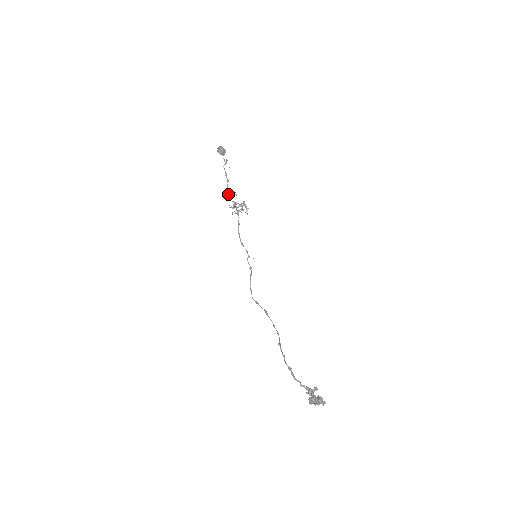
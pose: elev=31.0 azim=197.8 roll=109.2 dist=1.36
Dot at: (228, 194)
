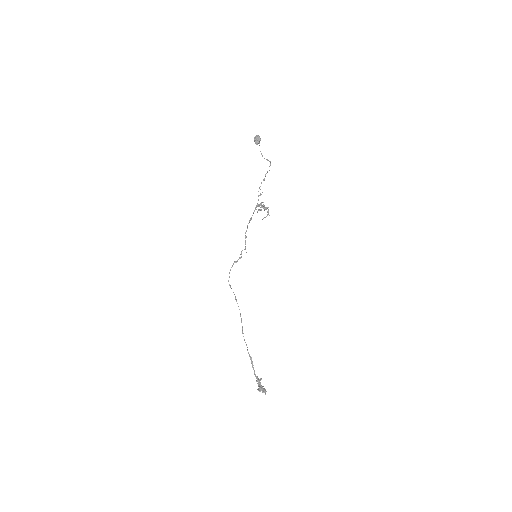
Dot at: occluded
